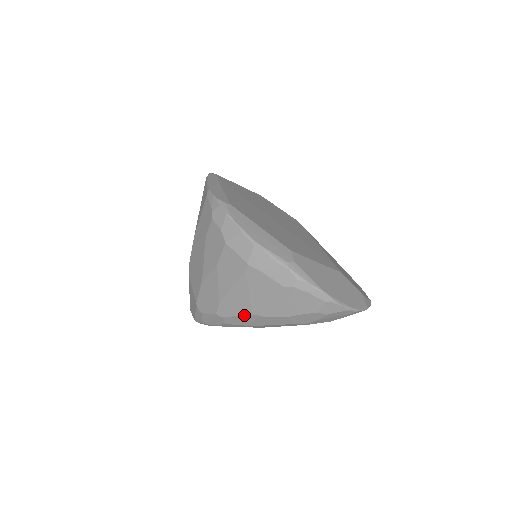
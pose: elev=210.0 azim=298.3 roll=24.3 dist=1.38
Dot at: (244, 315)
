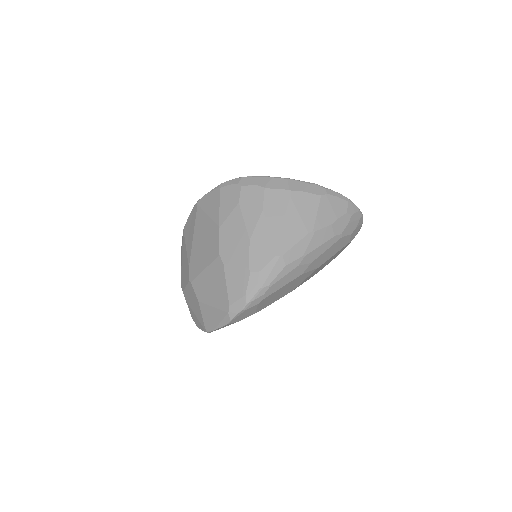
Dot at: (301, 239)
